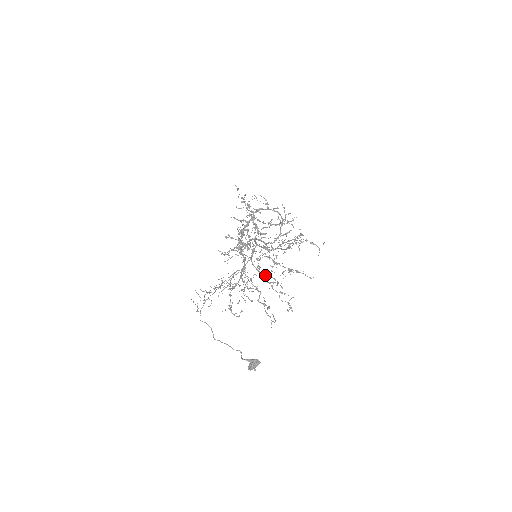
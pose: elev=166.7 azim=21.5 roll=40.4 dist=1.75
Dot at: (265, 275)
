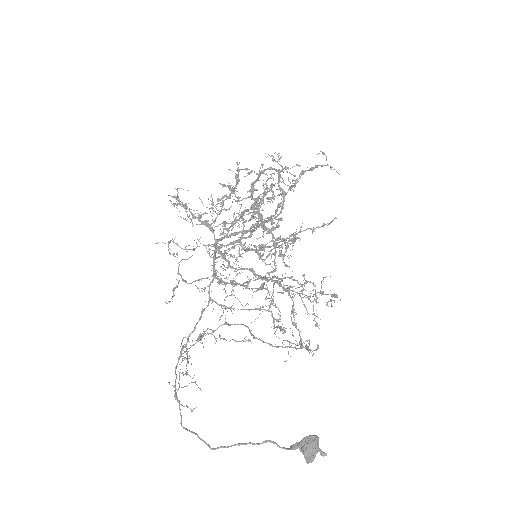
Dot at: (247, 283)
